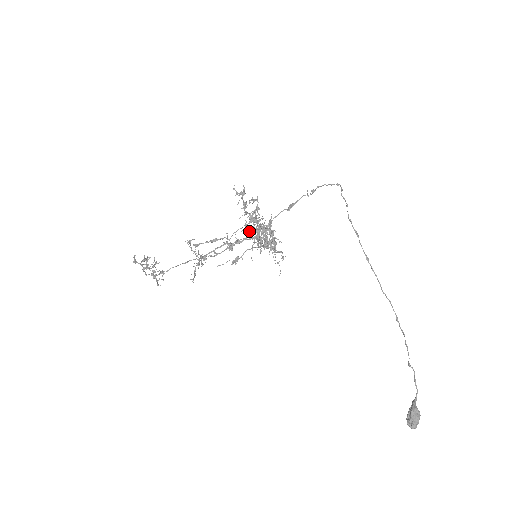
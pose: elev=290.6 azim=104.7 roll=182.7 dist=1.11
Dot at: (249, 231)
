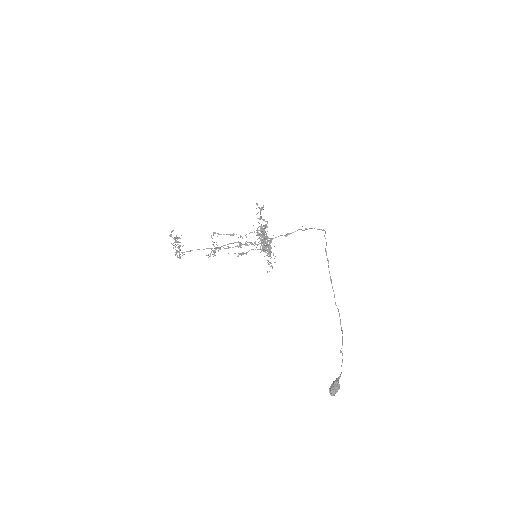
Dot at: (258, 234)
